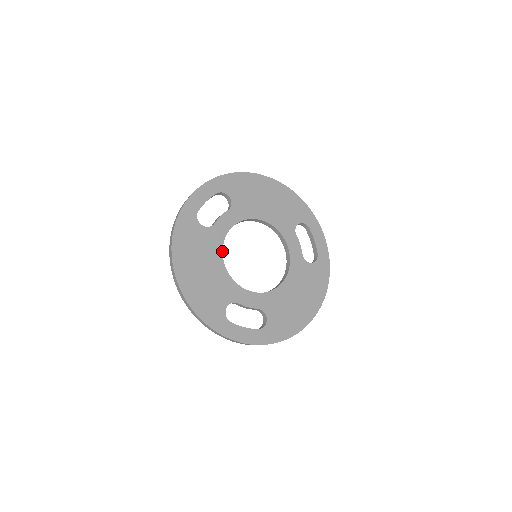
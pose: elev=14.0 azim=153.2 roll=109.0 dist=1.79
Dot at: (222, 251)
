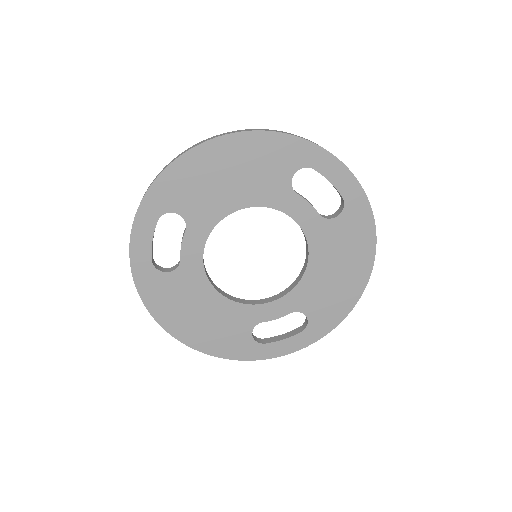
Dot at: (210, 283)
